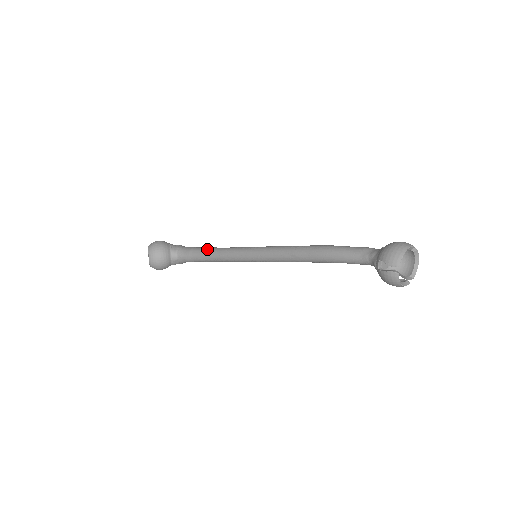
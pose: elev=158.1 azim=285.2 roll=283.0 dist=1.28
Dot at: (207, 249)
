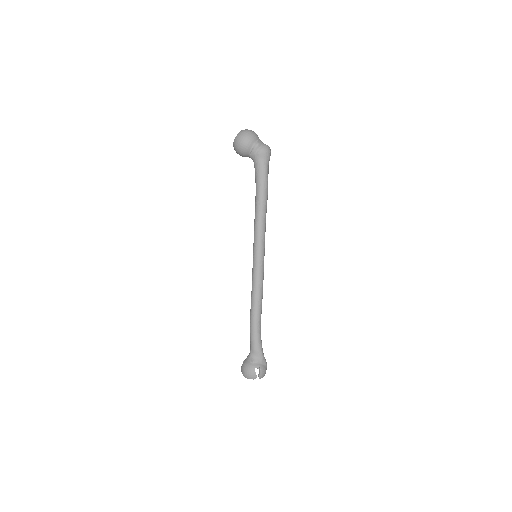
Dot at: (257, 197)
